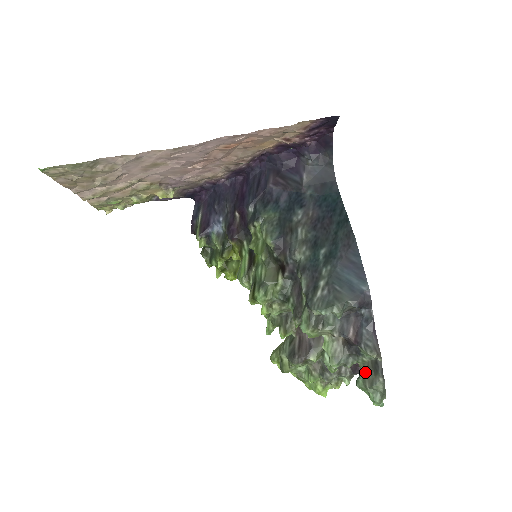
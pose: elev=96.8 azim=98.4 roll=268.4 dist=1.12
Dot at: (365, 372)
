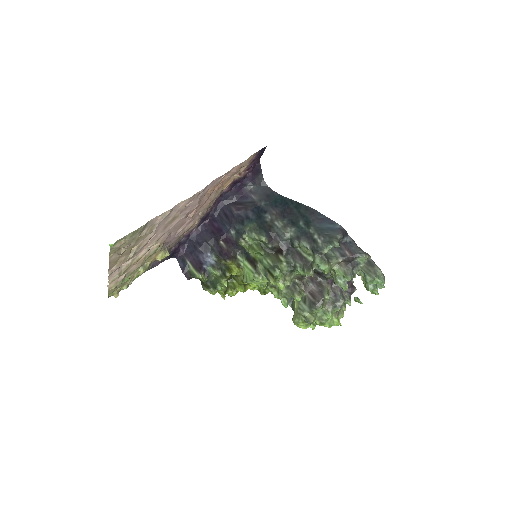
Dot at: (367, 271)
